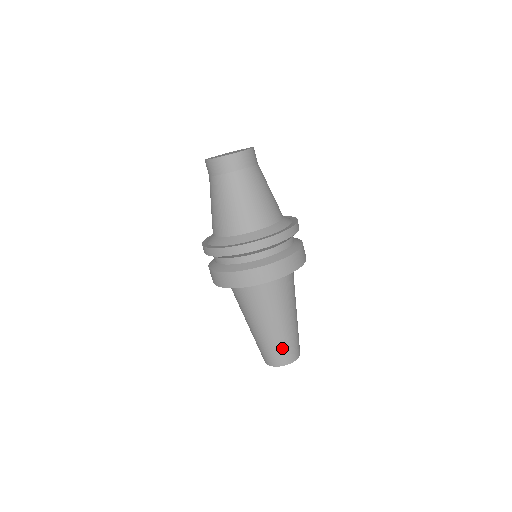
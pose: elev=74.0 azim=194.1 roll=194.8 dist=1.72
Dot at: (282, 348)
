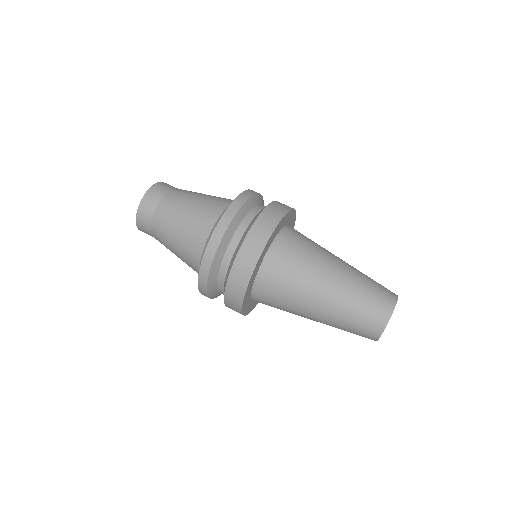
Dot at: (360, 312)
